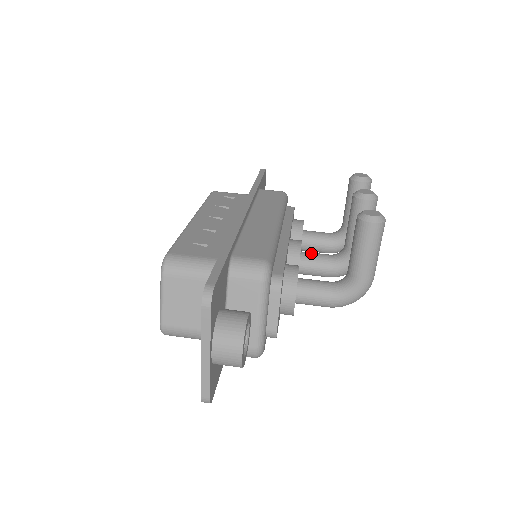
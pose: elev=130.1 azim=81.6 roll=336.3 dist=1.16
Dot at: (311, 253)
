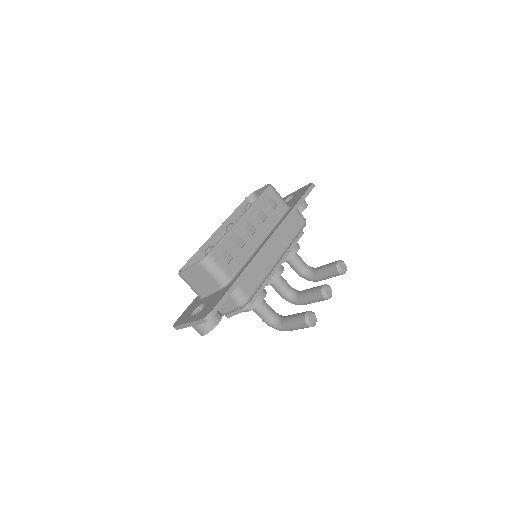
Dot at: (282, 280)
